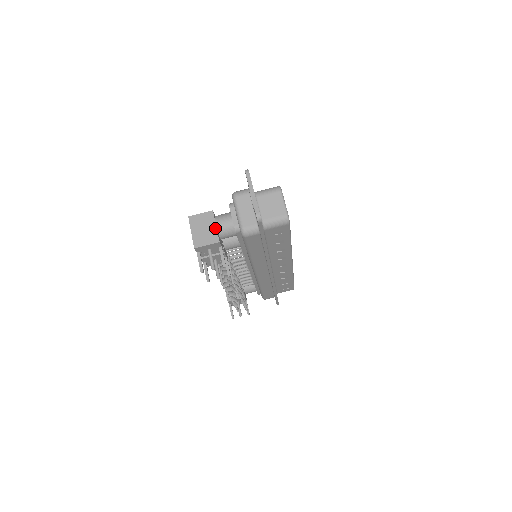
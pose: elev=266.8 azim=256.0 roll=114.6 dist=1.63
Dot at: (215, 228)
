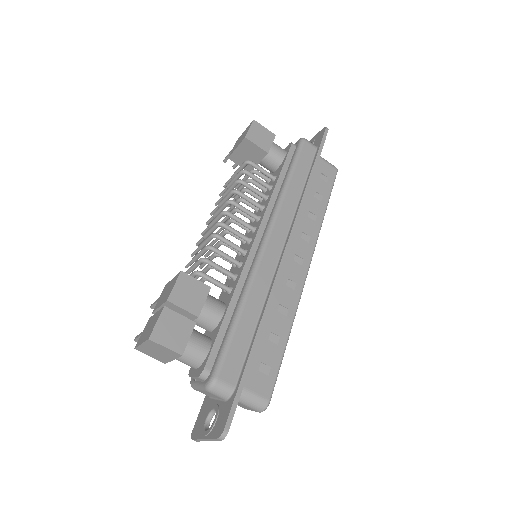
Dot at: (170, 360)
